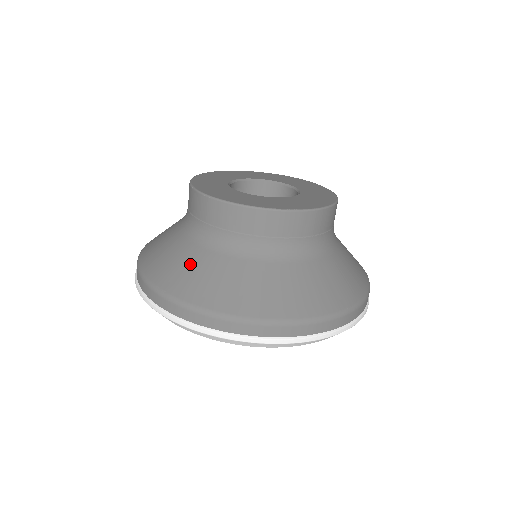
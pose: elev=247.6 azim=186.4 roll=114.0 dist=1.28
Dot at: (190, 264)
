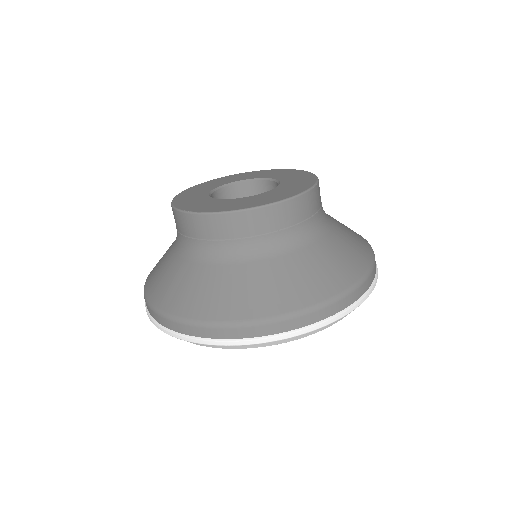
Dot at: (164, 254)
